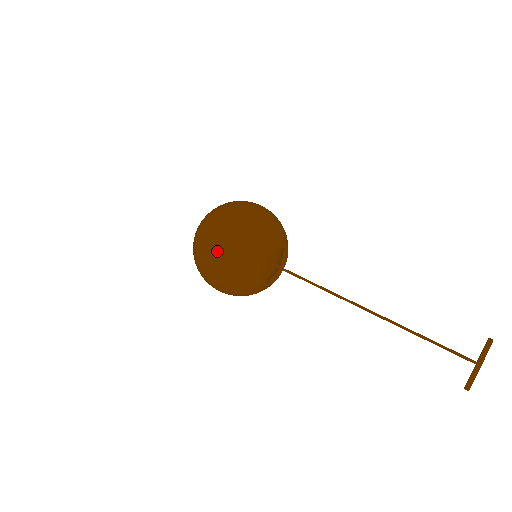
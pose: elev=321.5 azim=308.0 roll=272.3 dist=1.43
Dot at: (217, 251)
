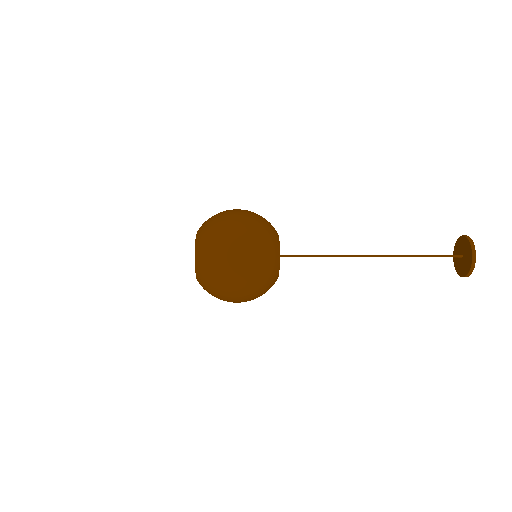
Dot at: (241, 282)
